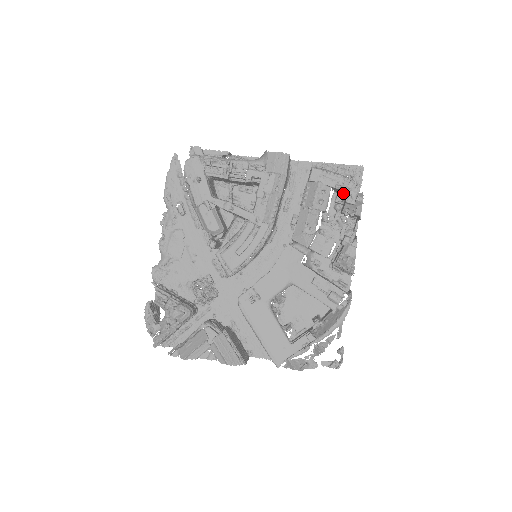
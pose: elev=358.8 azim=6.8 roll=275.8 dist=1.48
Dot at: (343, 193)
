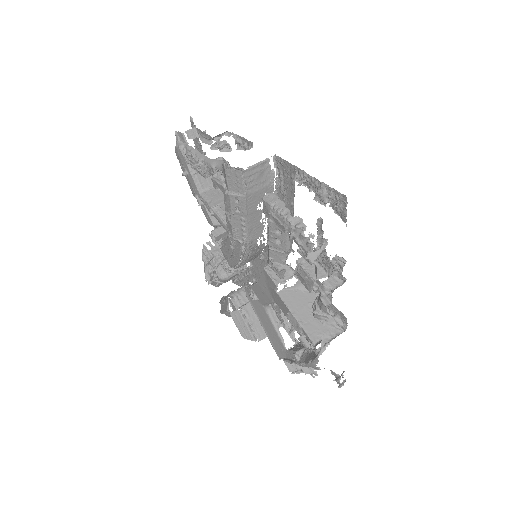
Dot at: (296, 243)
